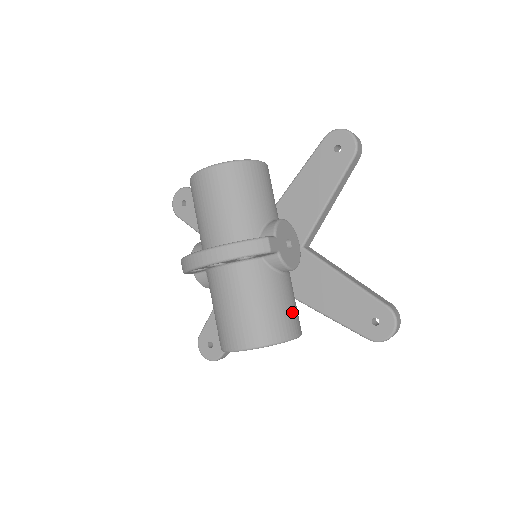
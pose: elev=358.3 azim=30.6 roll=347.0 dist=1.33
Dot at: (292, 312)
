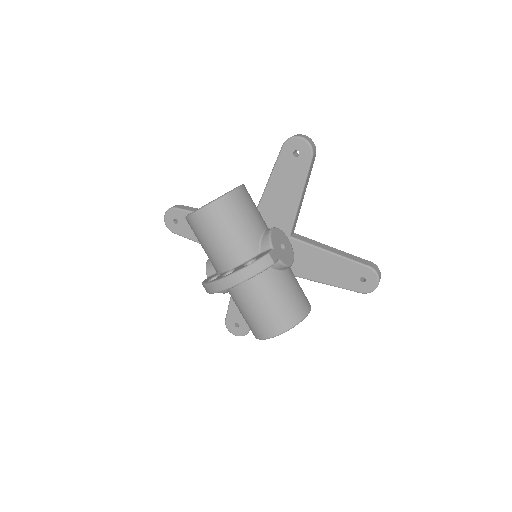
Dot at: (300, 295)
